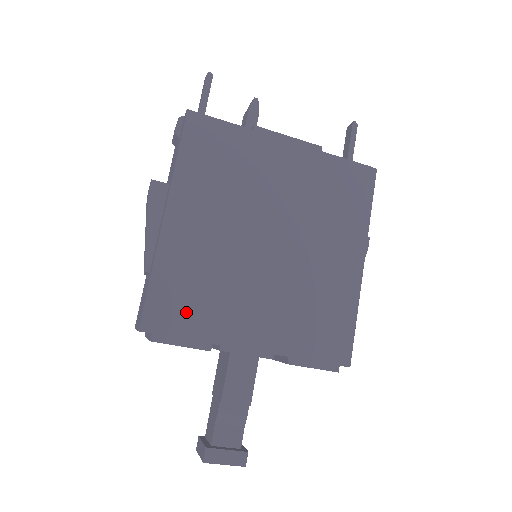
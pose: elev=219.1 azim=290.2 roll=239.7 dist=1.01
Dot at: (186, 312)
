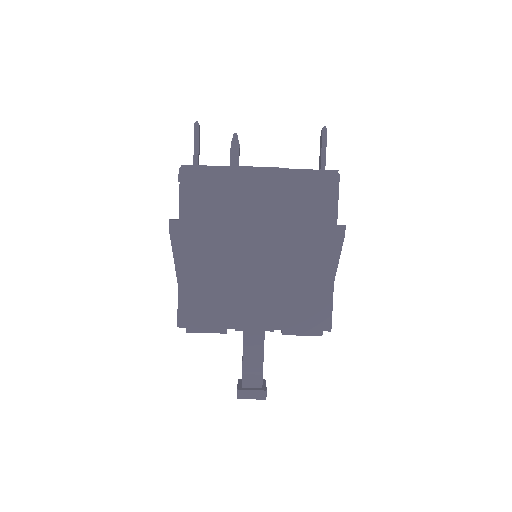
Dot at: (205, 311)
